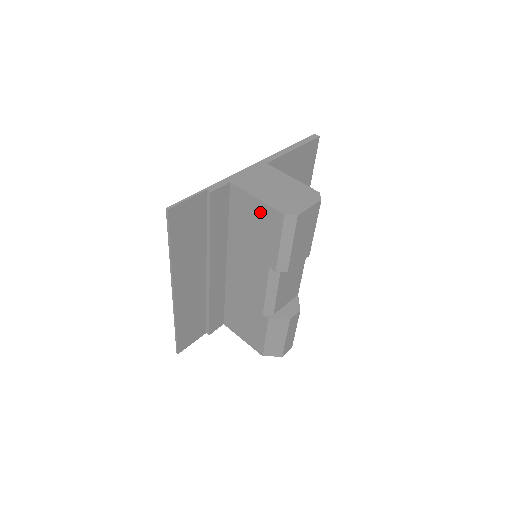
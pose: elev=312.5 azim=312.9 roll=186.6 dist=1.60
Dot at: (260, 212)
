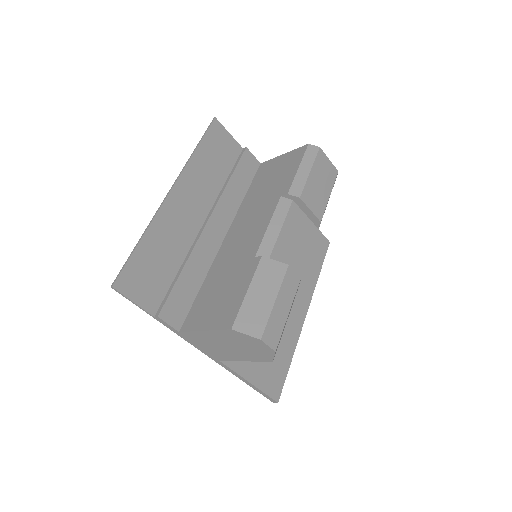
Dot at: (284, 160)
